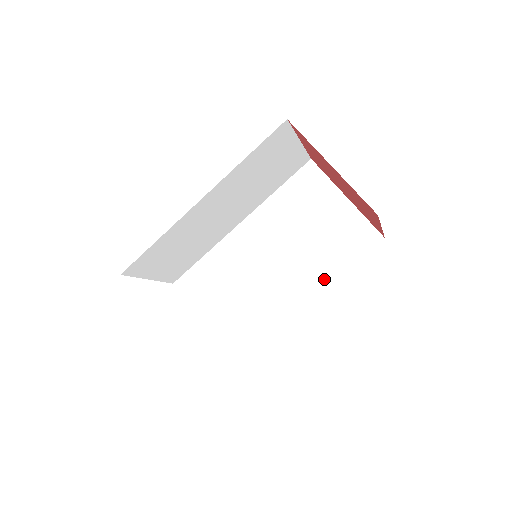
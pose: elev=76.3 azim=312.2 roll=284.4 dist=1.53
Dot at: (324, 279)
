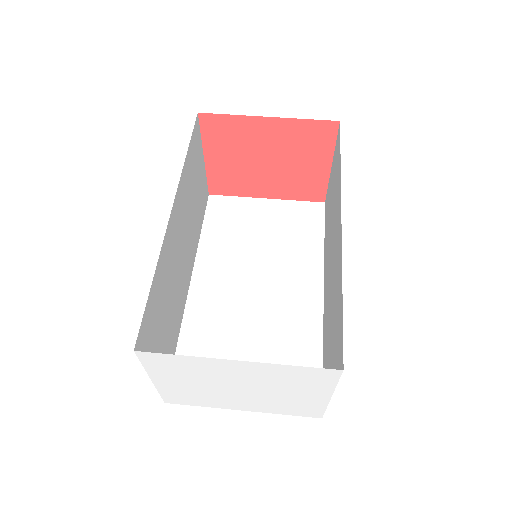
Dot at: (315, 262)
